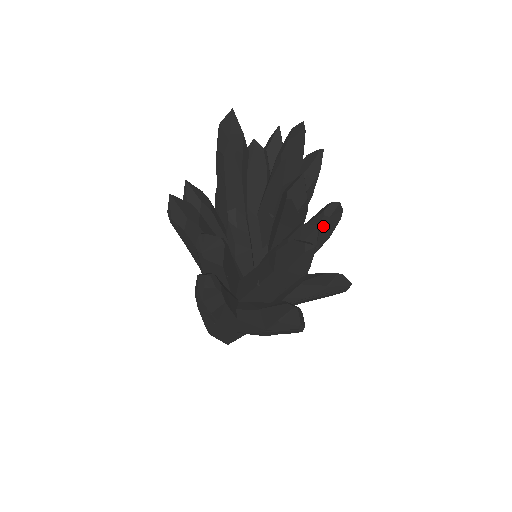
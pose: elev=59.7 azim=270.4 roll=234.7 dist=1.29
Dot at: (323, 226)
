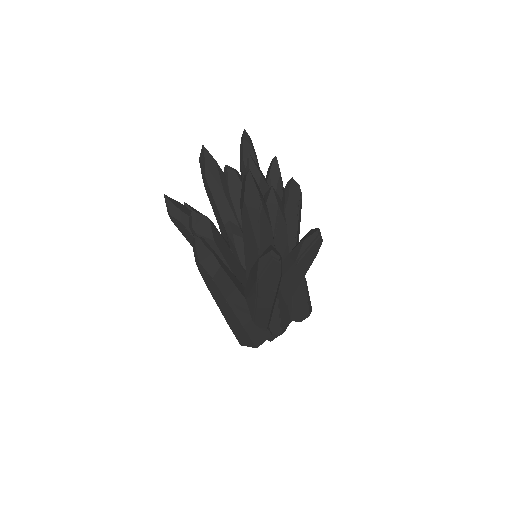
Dot at: (287, 200)
